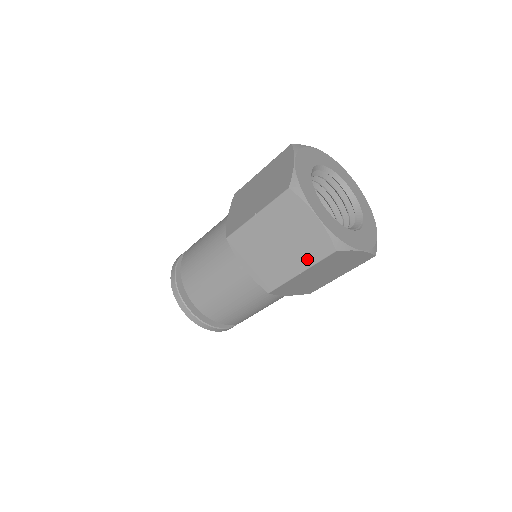
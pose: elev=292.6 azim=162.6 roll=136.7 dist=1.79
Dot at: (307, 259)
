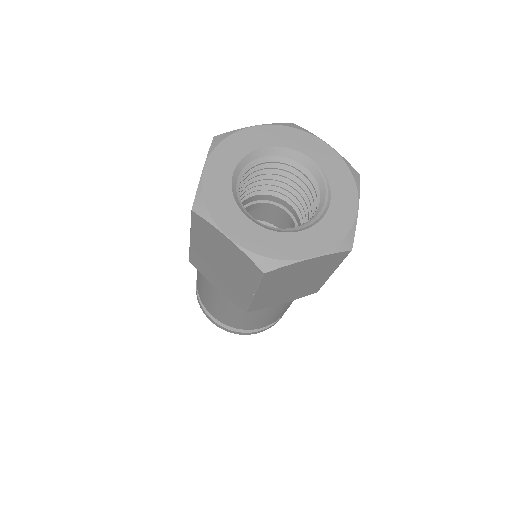
Dot at: (330, 269)
